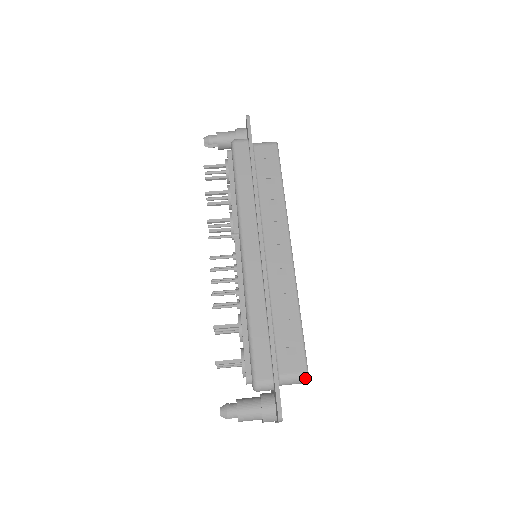
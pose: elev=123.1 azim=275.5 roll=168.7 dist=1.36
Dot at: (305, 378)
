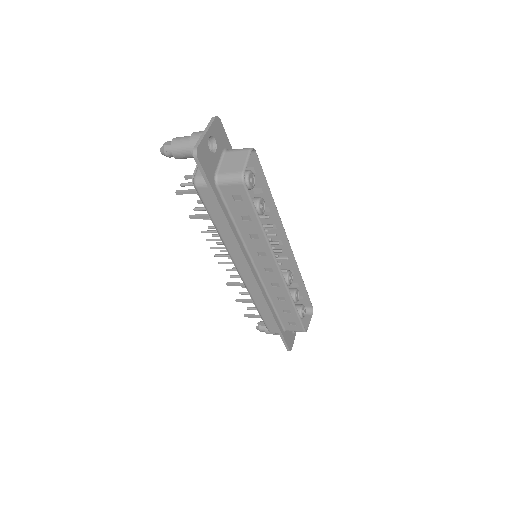
Dot at: (251, 148)
